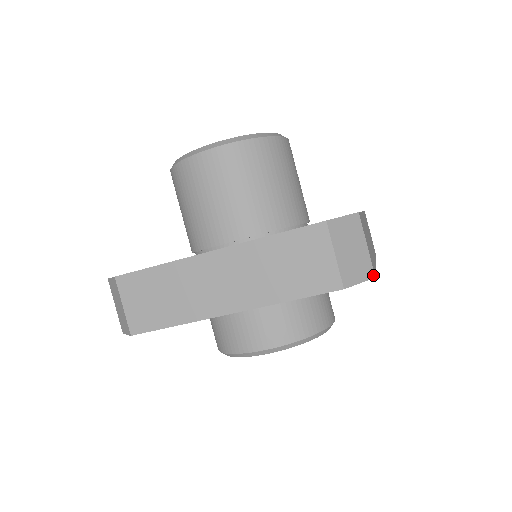
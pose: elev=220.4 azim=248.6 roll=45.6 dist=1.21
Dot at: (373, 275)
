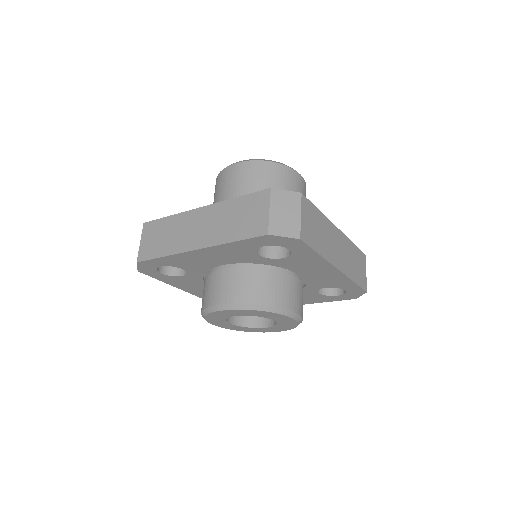
Dot at: (299, 237)
